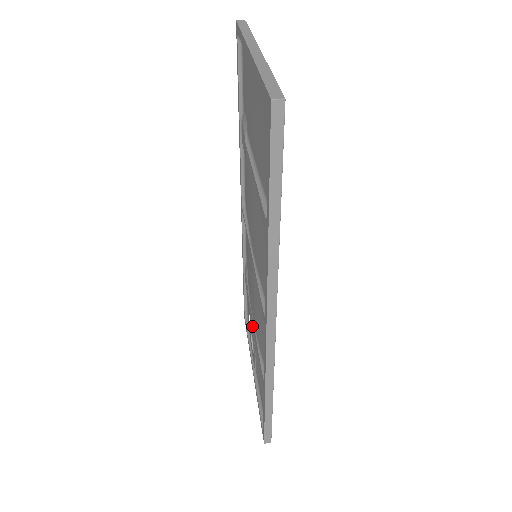
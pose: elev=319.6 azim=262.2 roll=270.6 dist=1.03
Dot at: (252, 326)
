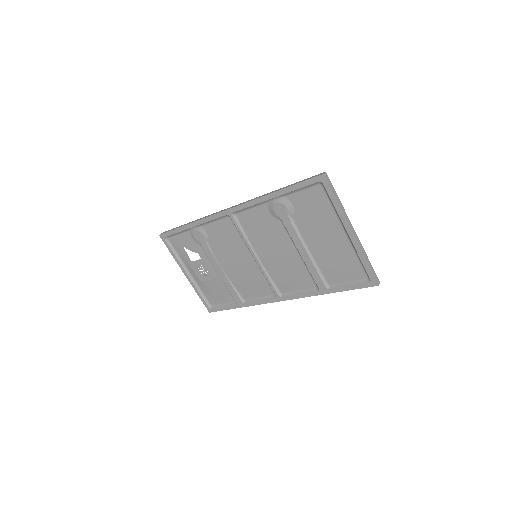
Dot at: (215, 268)
